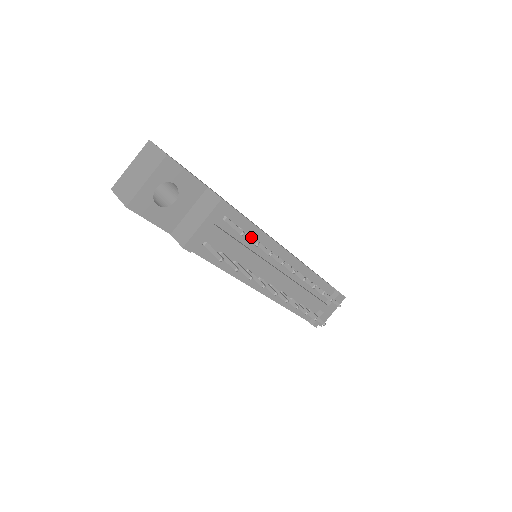
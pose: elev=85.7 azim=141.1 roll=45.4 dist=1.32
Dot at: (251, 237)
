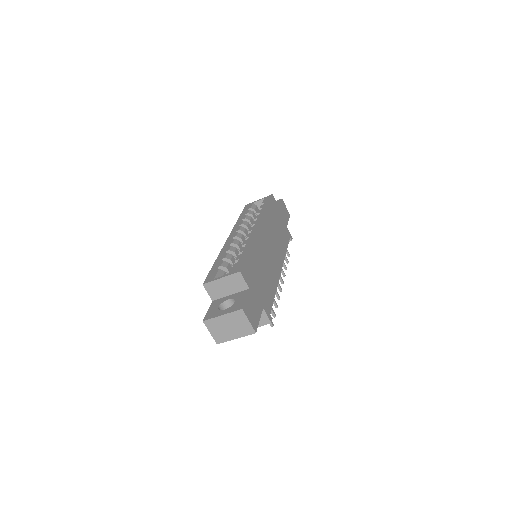
Dot at: (273, 311)
